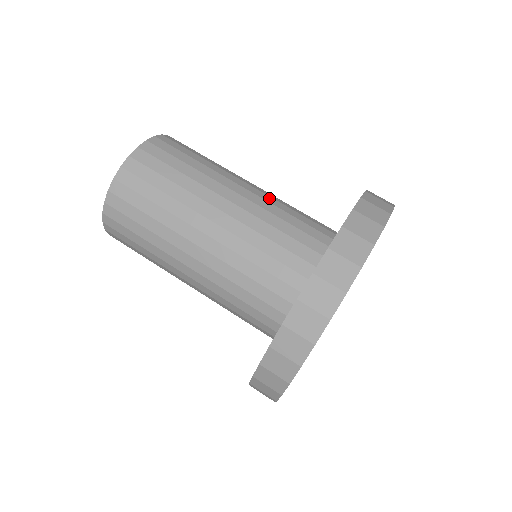
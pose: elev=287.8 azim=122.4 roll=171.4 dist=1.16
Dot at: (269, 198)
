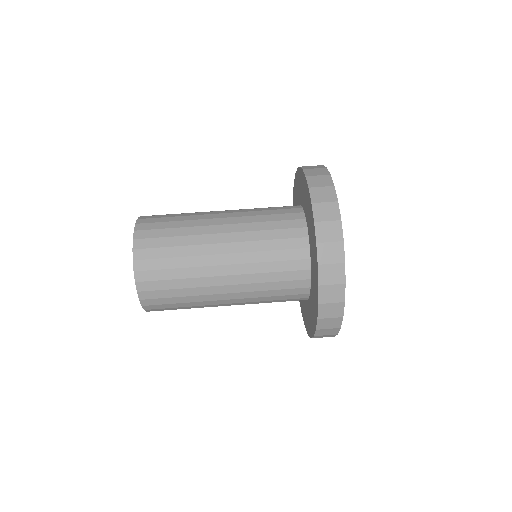
Dot at: (244, 235)
